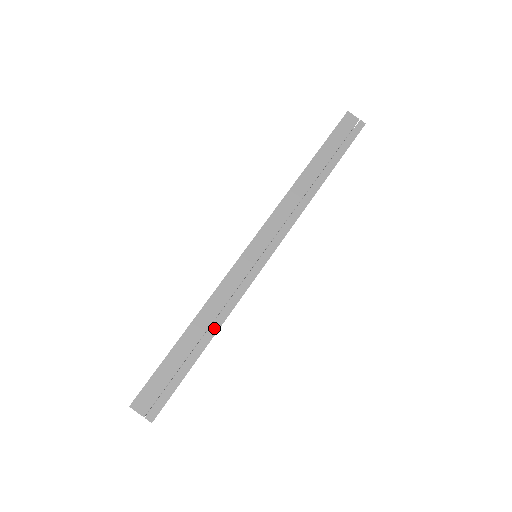
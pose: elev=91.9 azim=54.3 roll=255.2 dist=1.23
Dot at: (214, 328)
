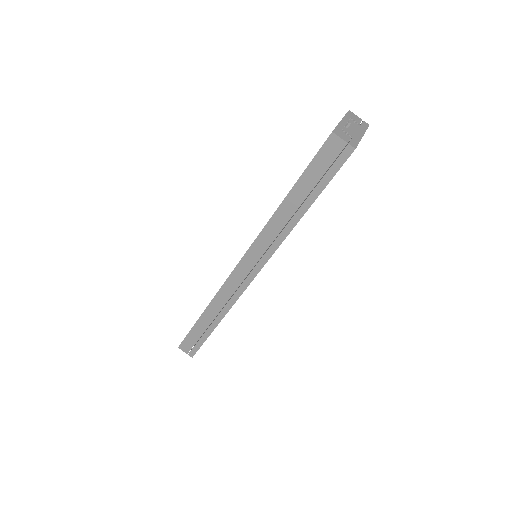
Dot at: (218, 319)
